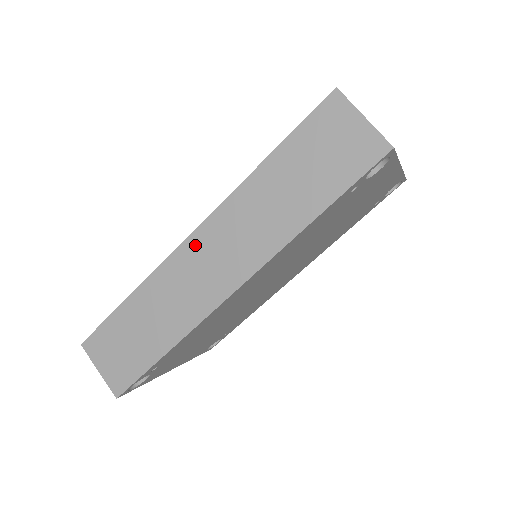
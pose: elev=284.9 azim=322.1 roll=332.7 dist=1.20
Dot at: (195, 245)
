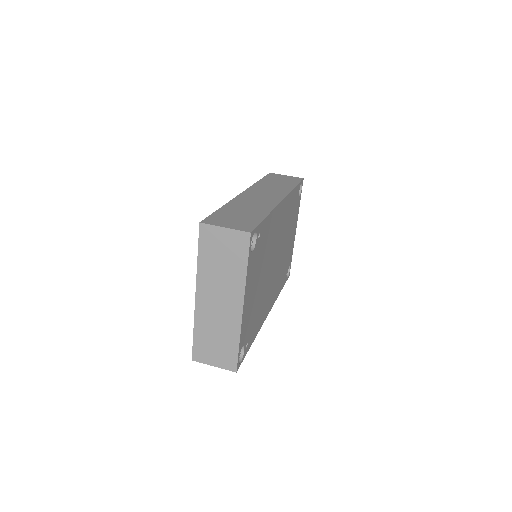
Dot at: (248, 194)
